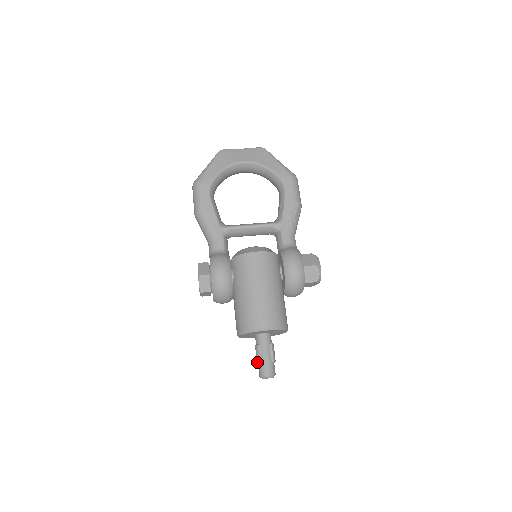
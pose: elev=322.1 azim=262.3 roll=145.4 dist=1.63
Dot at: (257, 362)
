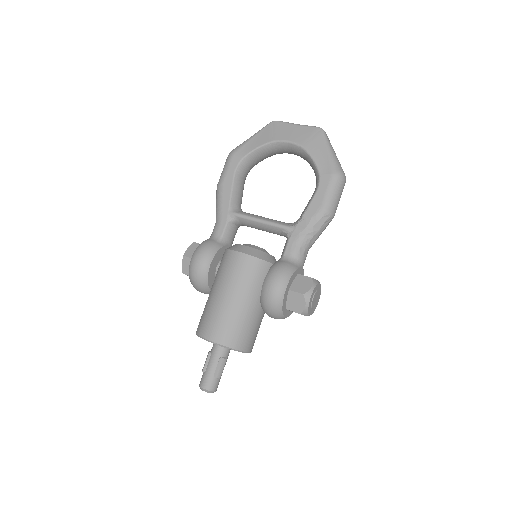
Dot at: (202, 369)
